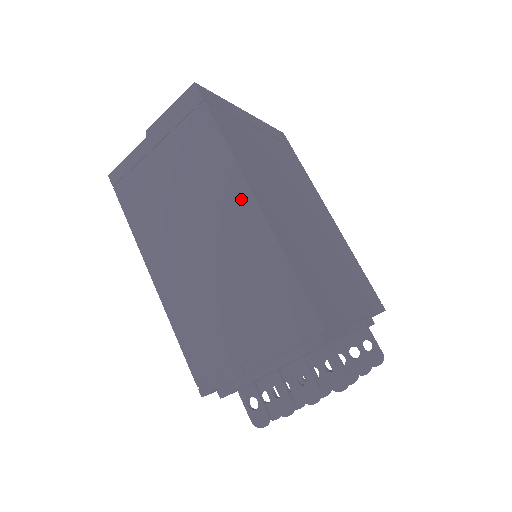
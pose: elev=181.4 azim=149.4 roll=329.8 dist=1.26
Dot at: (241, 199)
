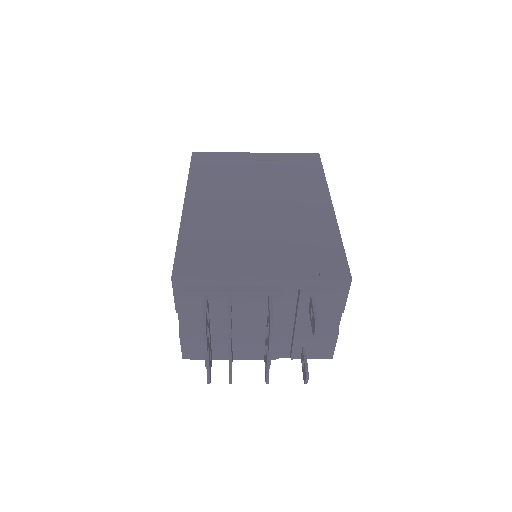
Dot at: occluded
